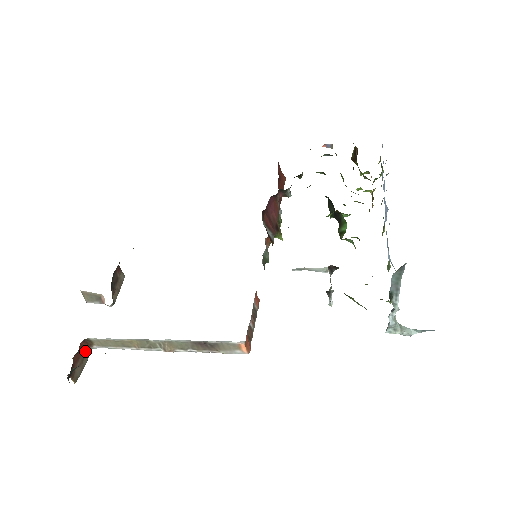
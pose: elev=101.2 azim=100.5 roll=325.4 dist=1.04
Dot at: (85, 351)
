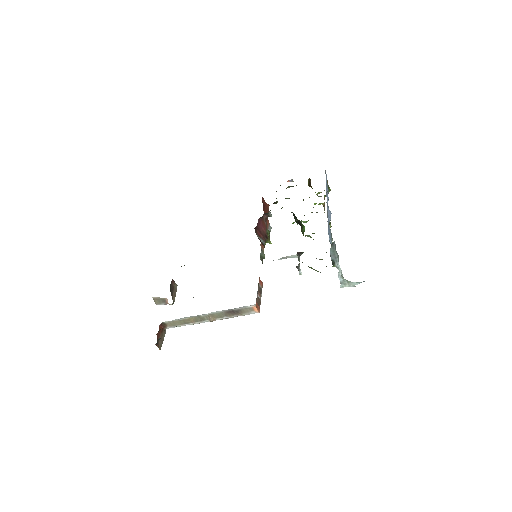
Dot at: (162, 331)
